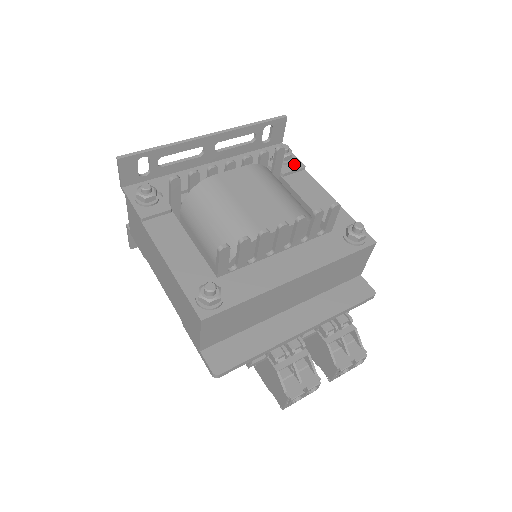
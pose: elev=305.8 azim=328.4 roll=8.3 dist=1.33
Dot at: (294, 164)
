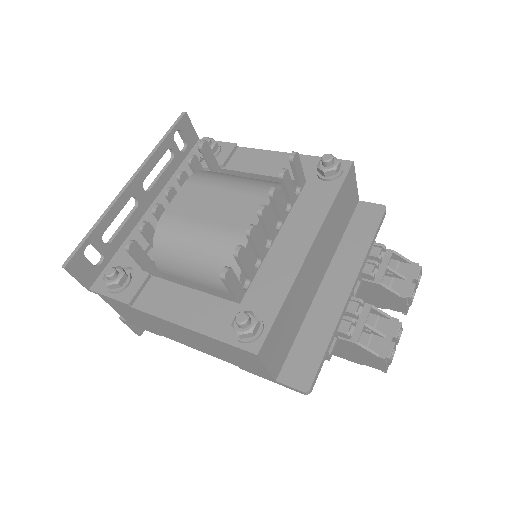
Dot at: (225, 149)
